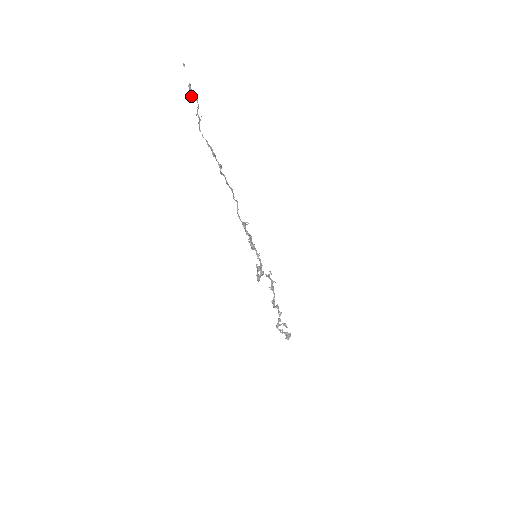
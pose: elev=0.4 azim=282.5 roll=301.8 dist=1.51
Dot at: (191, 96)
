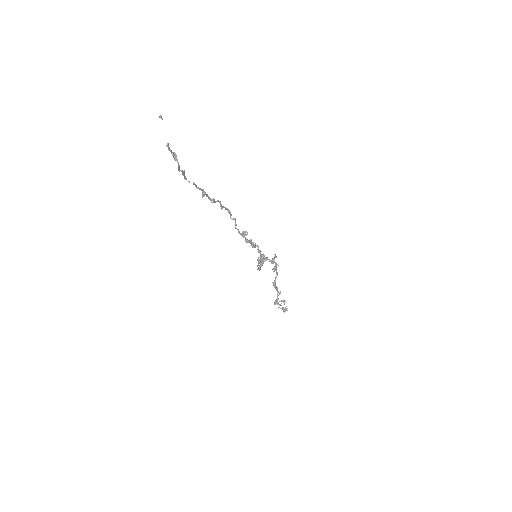
Dot at: (171, 153)
